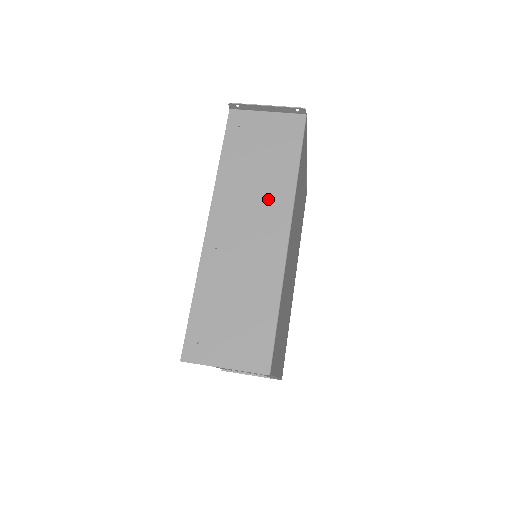
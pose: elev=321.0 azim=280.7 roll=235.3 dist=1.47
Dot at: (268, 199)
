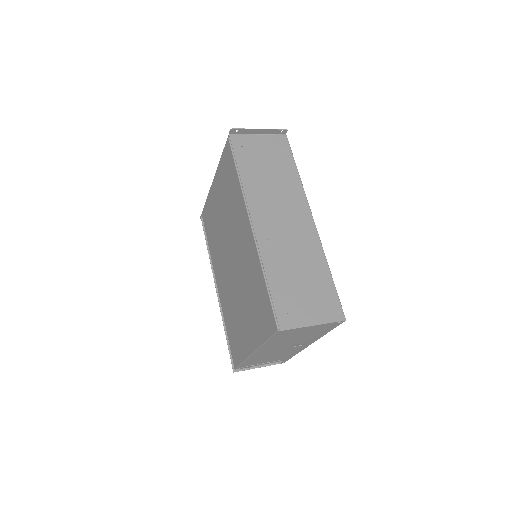
Dot at: (288, 197)
